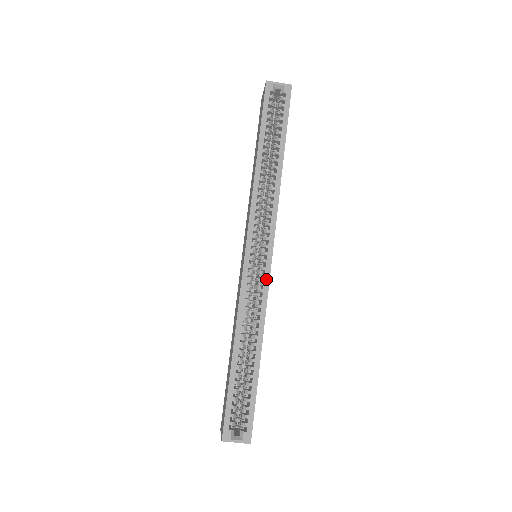
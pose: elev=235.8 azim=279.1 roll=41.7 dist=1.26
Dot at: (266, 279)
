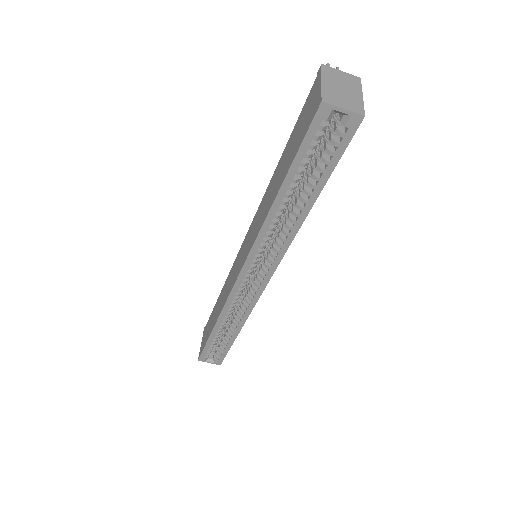
Dot at: (256, 297)
